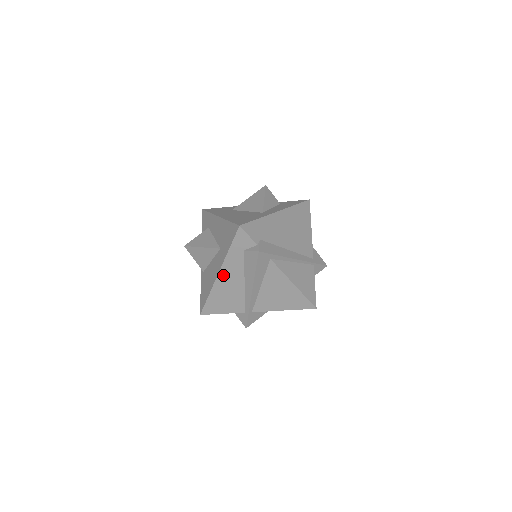
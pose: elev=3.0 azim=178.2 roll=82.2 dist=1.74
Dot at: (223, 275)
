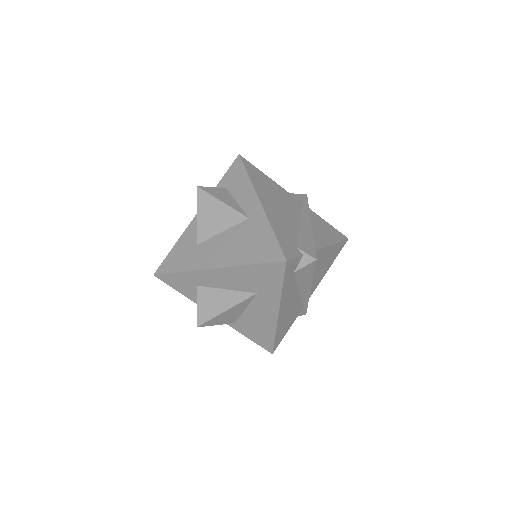
Dot at: (282, 309)
